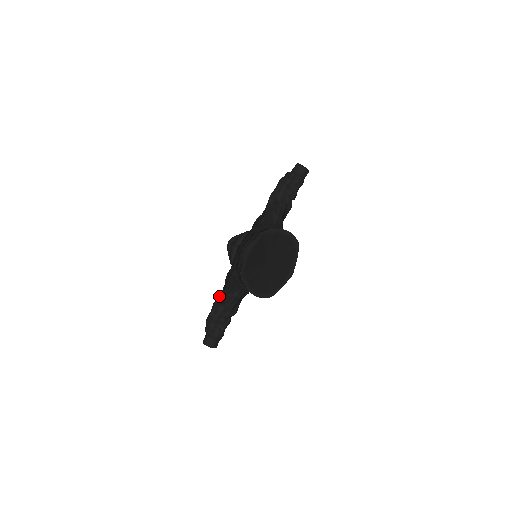
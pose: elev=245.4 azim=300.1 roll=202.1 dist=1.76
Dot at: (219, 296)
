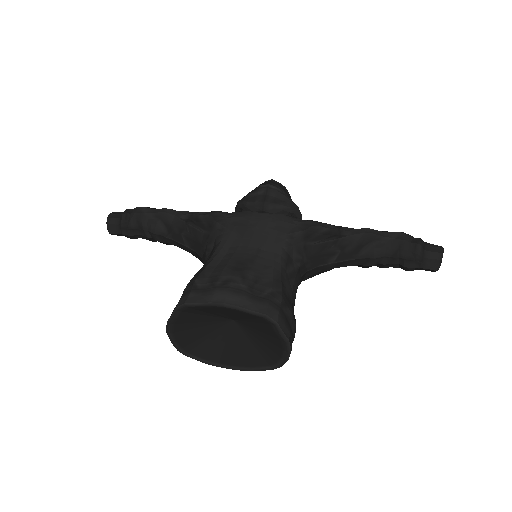
Dot at: (178, 215)
